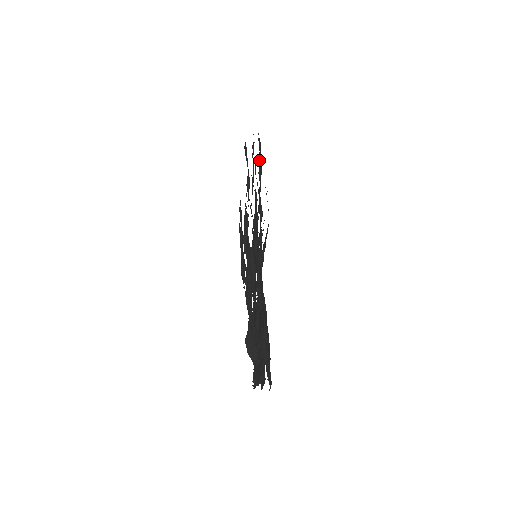
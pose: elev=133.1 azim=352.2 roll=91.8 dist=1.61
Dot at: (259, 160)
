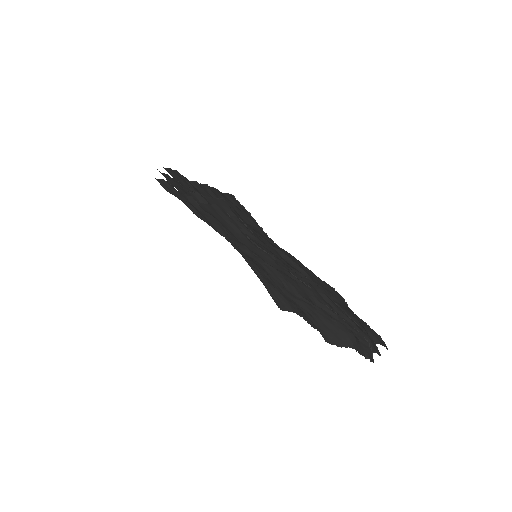
Dot at: (184, 186)
